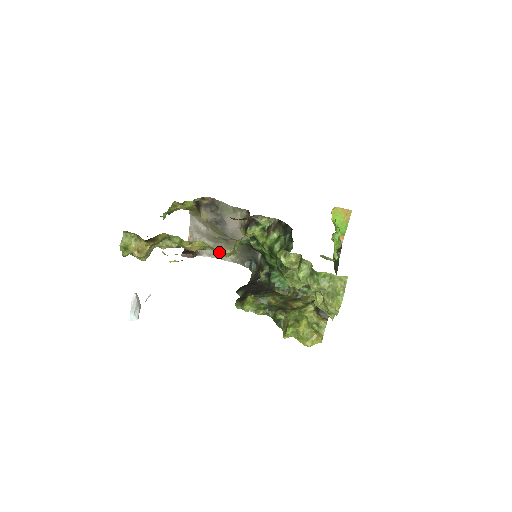
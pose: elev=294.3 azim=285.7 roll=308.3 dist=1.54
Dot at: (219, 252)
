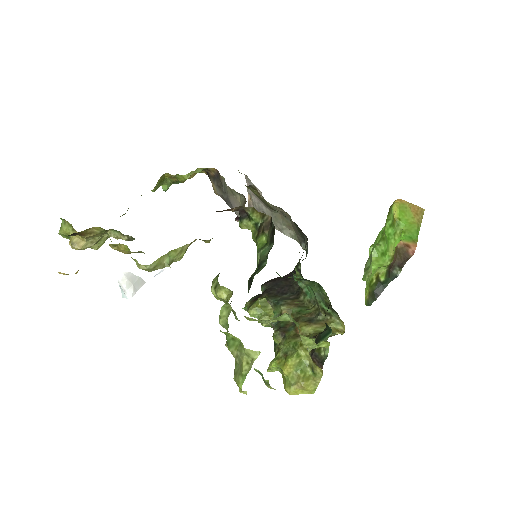
Dot at: occluded
